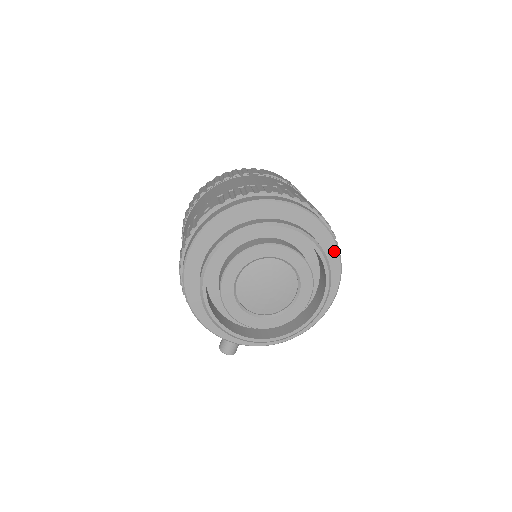
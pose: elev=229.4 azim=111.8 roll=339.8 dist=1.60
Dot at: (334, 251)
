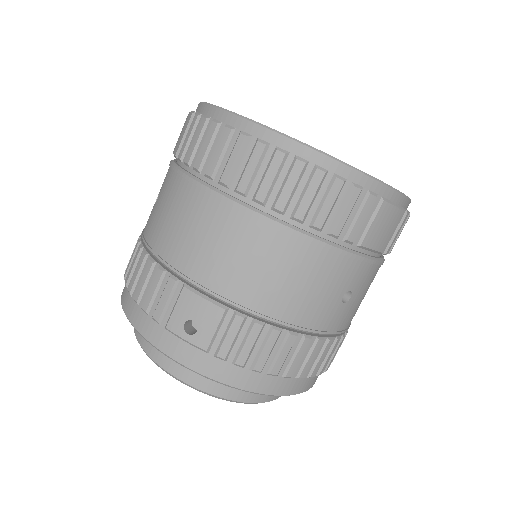
Dot at: occluded
